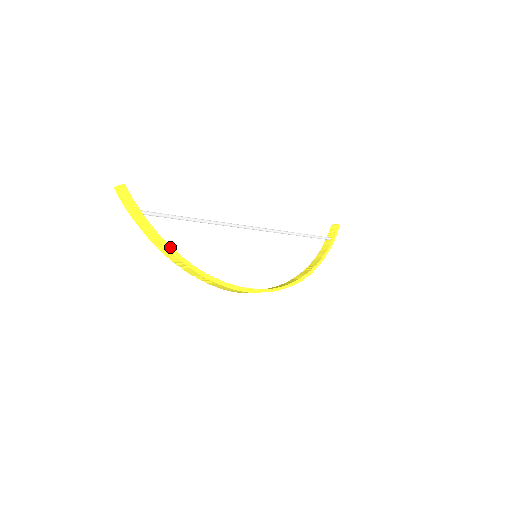
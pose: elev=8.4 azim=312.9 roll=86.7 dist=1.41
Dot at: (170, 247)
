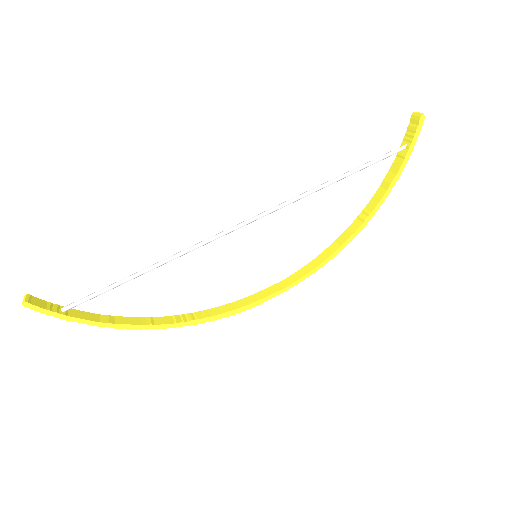
Dot at: (119, 325)
